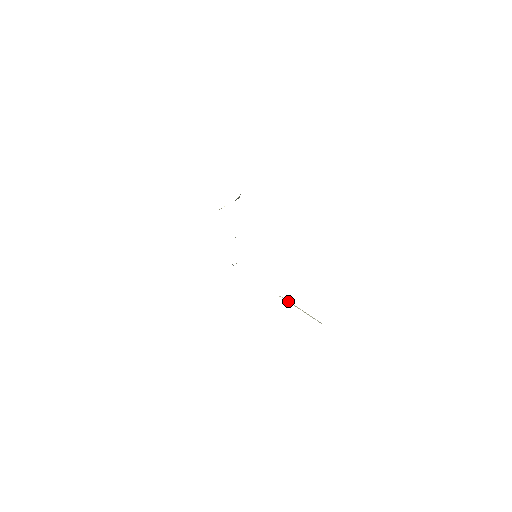
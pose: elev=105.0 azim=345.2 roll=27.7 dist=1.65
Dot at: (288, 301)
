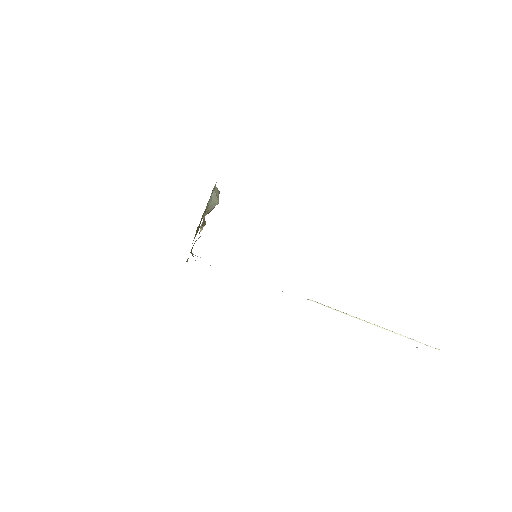
Dot at: (327, 306)
